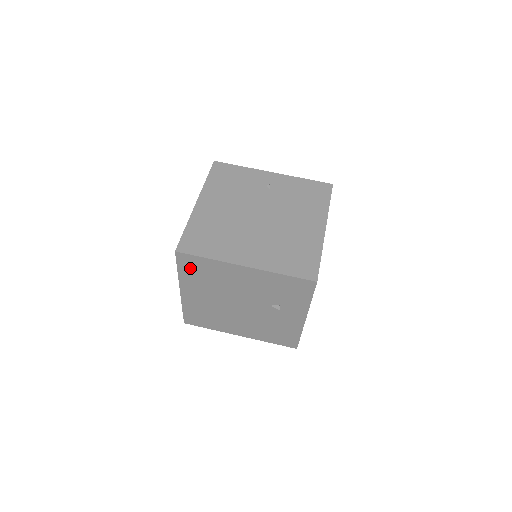
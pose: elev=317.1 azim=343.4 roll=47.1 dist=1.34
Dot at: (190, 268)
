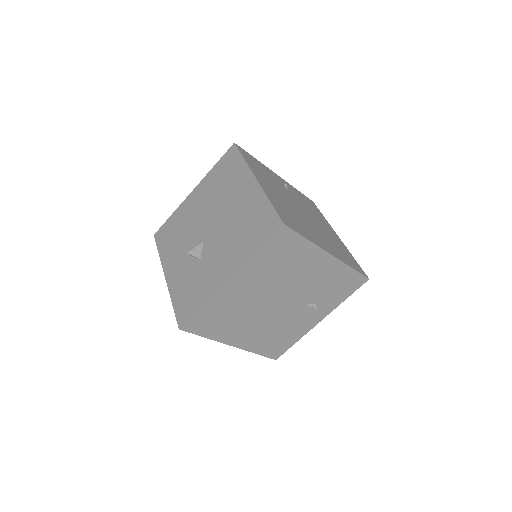
Dot at: (276, 249)
